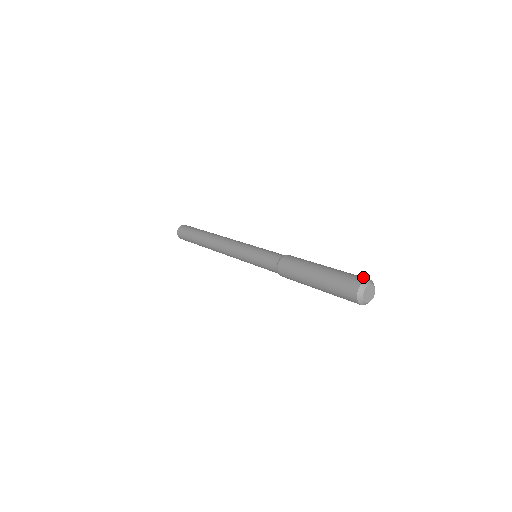
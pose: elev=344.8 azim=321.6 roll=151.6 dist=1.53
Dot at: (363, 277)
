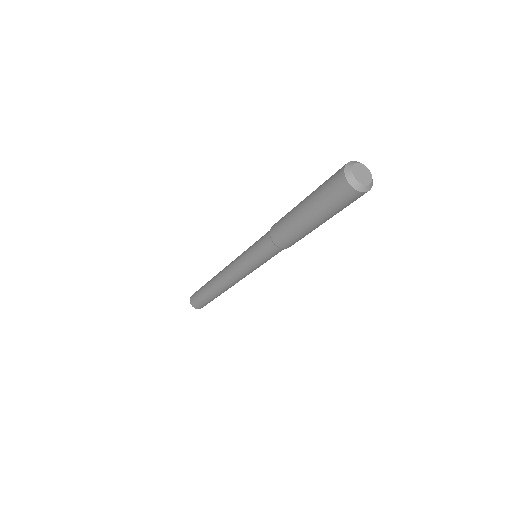
Dot at: occluded
